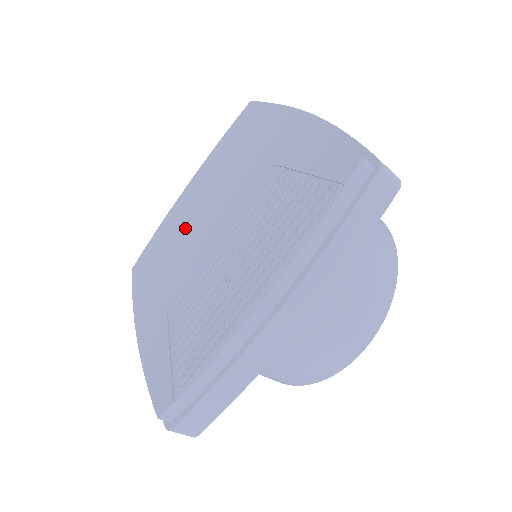
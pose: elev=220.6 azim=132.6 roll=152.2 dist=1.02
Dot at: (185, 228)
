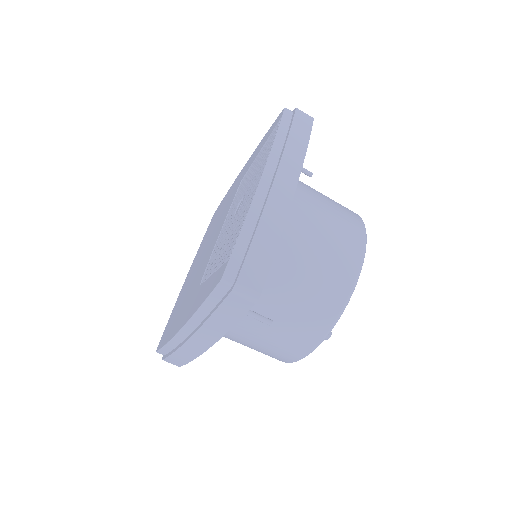
Dot at: (195, 272)
